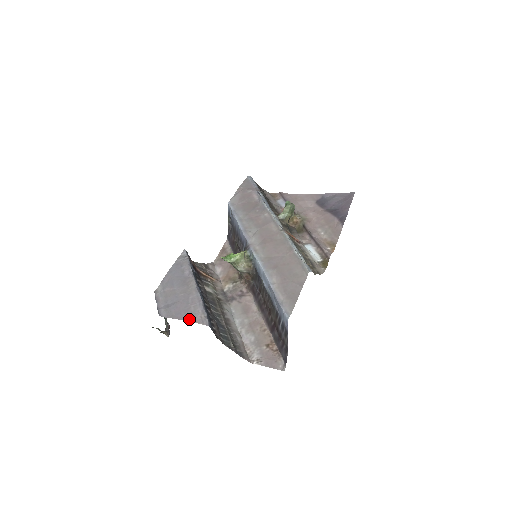
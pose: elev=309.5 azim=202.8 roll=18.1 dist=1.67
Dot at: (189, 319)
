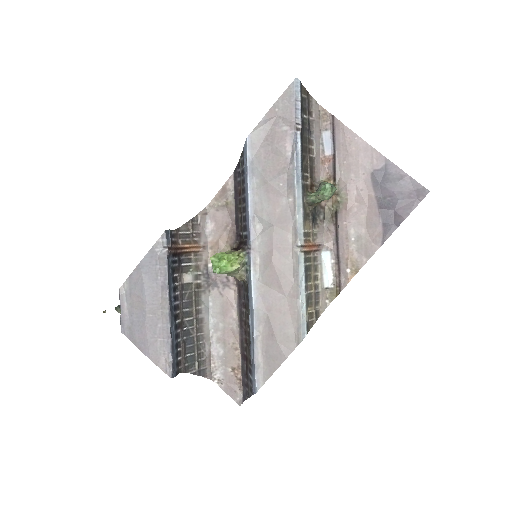
Dot at: (152, 358)
